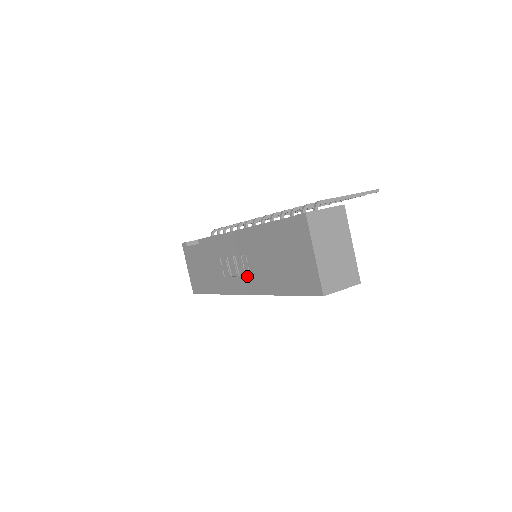
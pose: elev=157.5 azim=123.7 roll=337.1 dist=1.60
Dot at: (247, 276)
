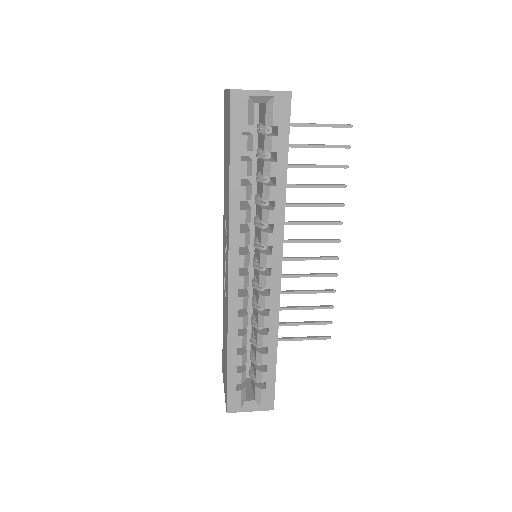
Dot at: (226, 241)
